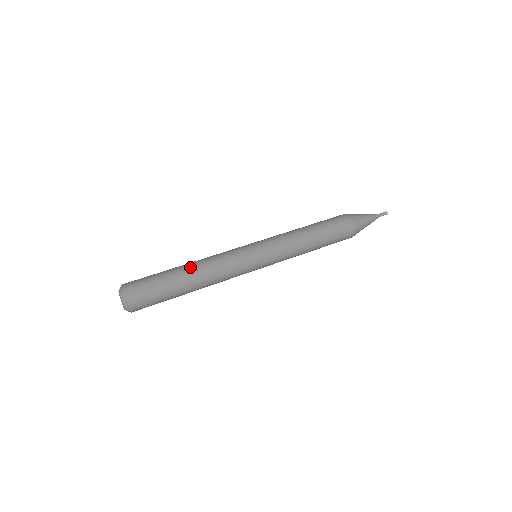
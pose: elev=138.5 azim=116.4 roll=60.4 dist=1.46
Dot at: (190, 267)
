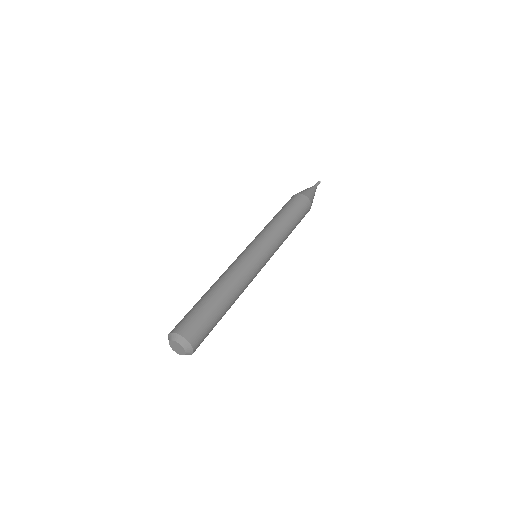
Dot at: (215, 287)
